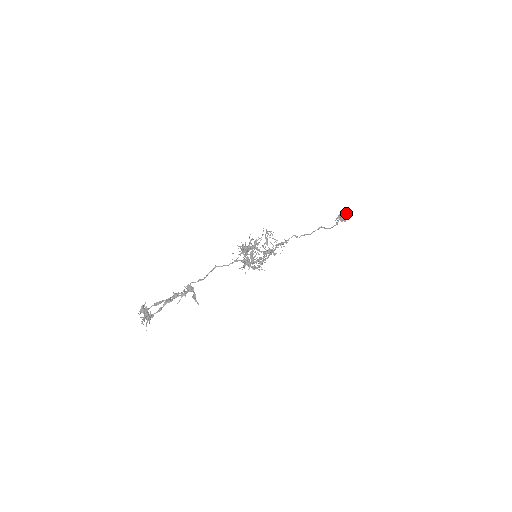
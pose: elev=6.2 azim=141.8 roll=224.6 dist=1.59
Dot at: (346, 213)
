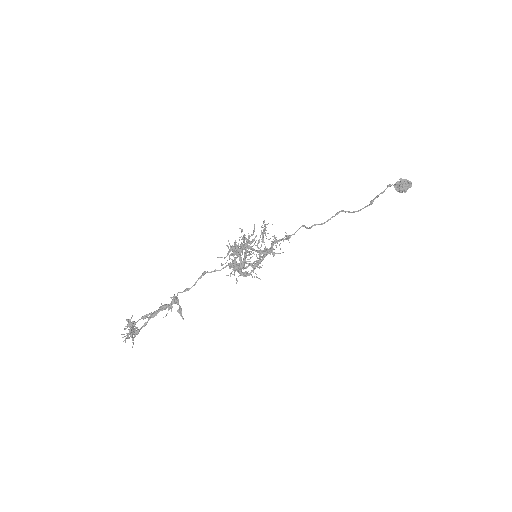
Dot at: (407, 180)
